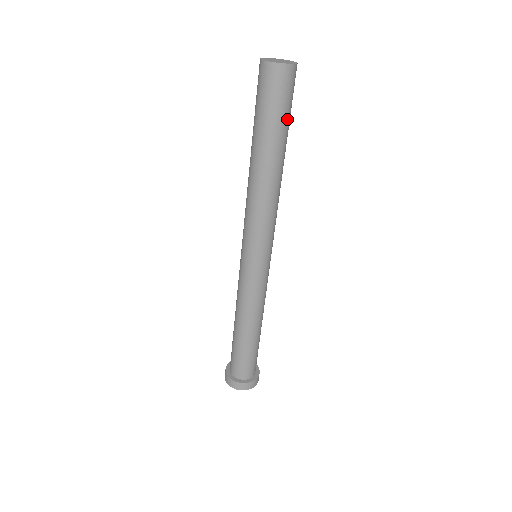
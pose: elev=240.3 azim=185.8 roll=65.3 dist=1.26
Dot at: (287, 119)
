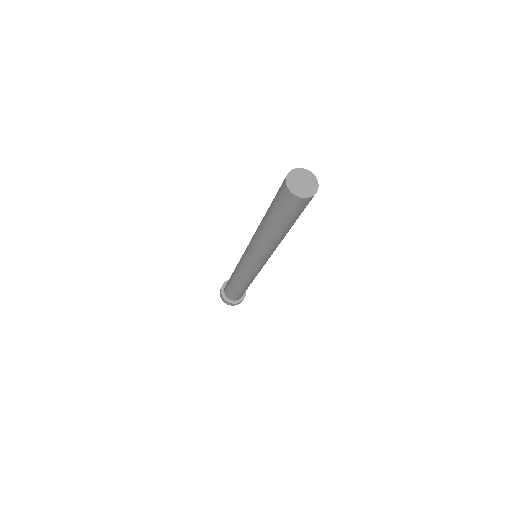
Dot at: occluded
